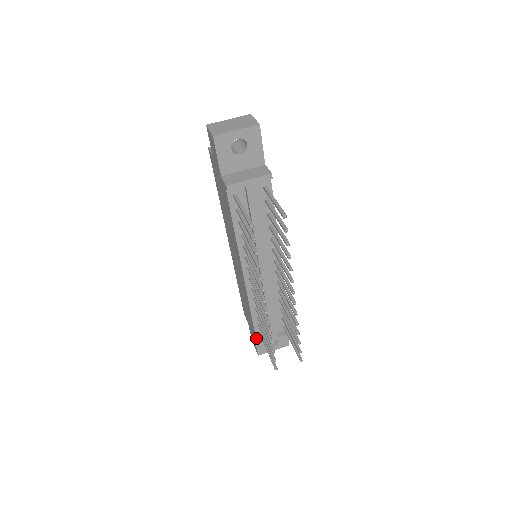
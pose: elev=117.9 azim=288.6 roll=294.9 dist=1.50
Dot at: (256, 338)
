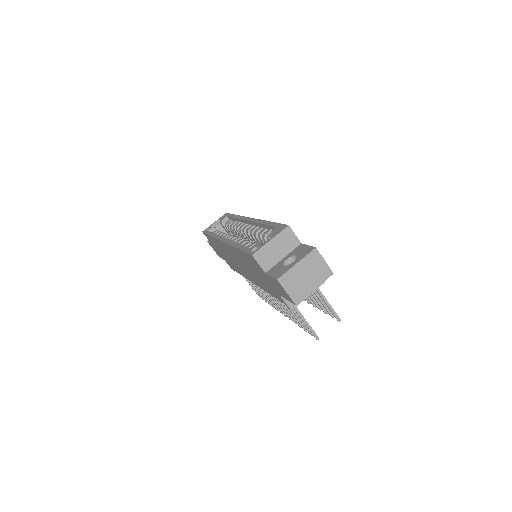
Dot at: (232, 269)
